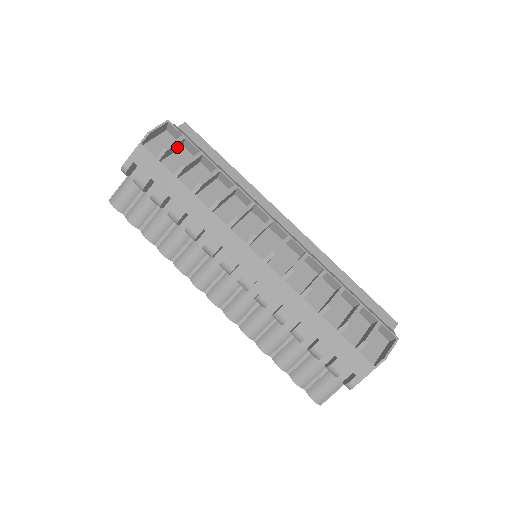
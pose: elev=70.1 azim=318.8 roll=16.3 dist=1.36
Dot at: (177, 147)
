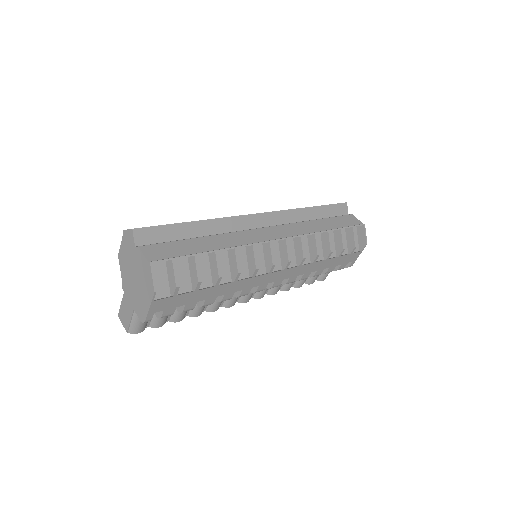
Dot at: occluded
